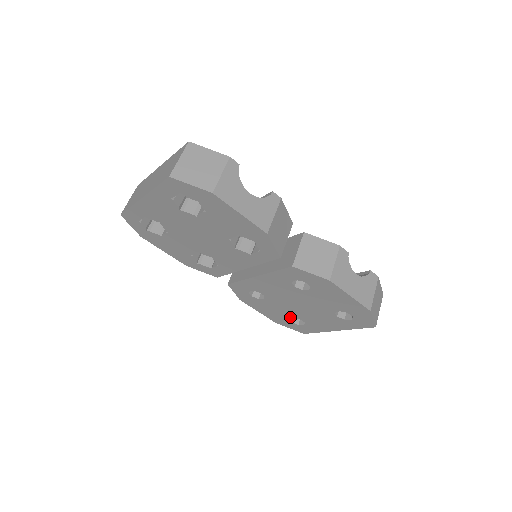
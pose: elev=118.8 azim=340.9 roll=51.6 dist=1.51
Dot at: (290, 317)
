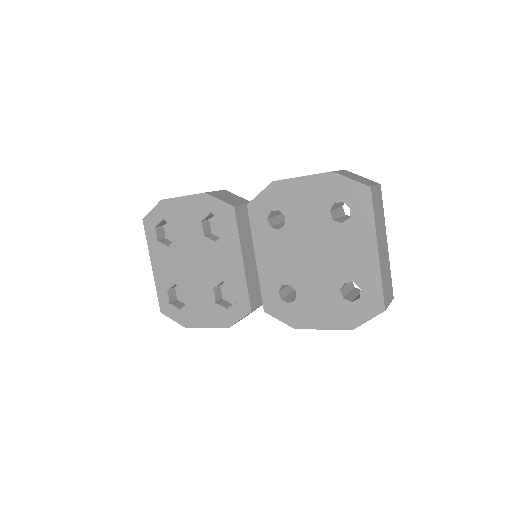
Dot at: (339, 293)
